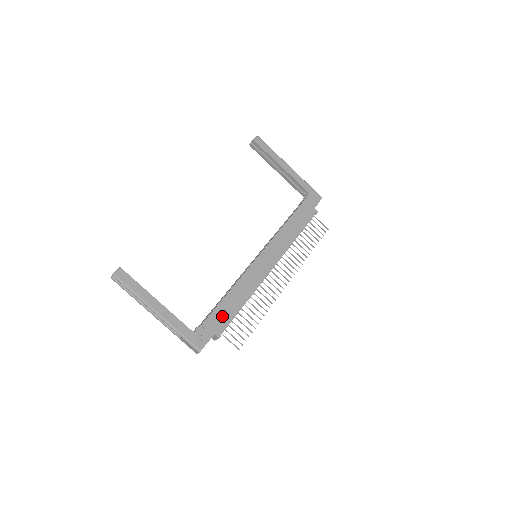
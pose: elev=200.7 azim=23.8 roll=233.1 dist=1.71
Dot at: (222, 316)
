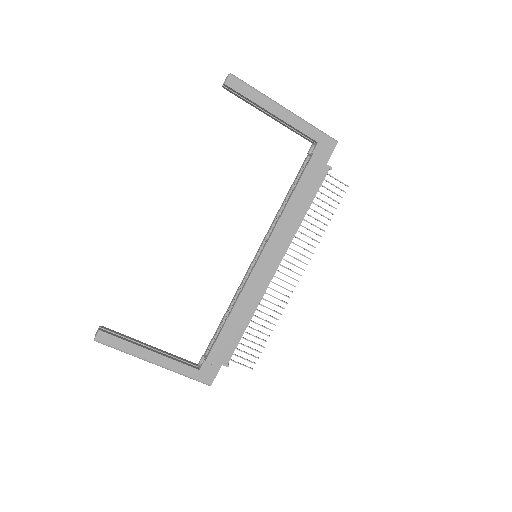
Dot at: (227, 344)
